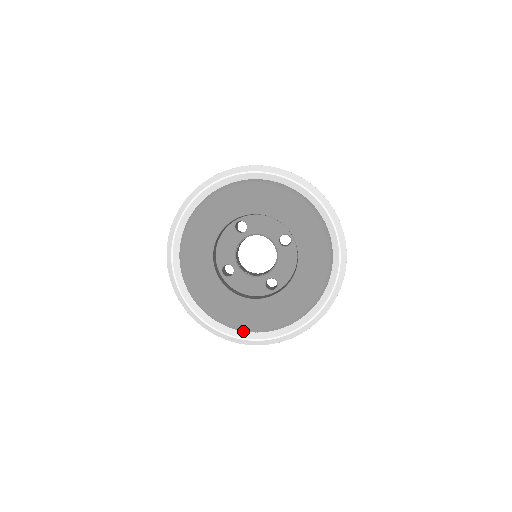
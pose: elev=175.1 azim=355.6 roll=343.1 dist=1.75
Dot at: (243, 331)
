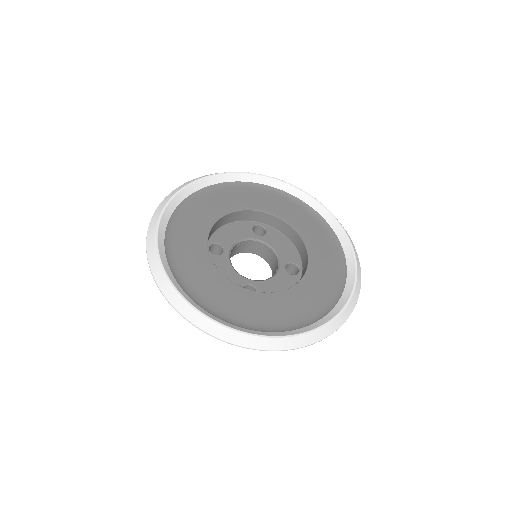
Dot at: (188, 295)
